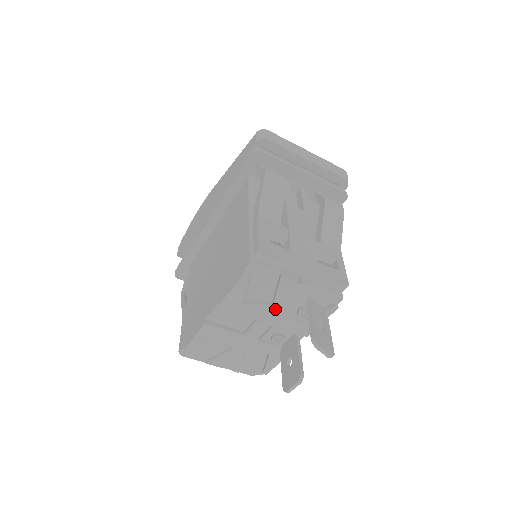
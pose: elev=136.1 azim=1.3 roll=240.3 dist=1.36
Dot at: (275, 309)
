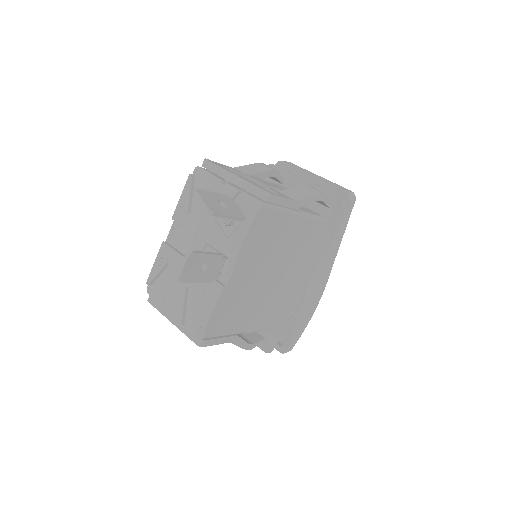
Dot at: (208, 218)
